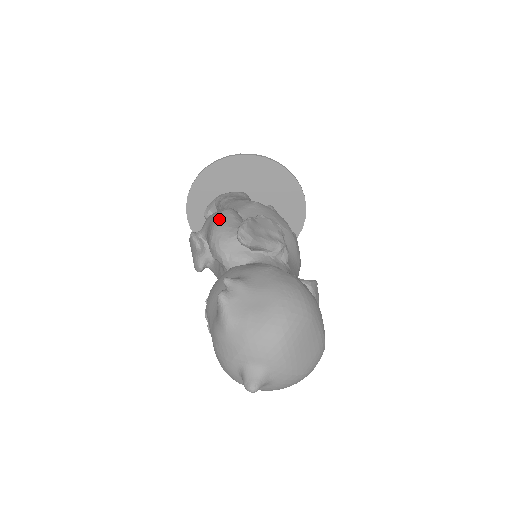
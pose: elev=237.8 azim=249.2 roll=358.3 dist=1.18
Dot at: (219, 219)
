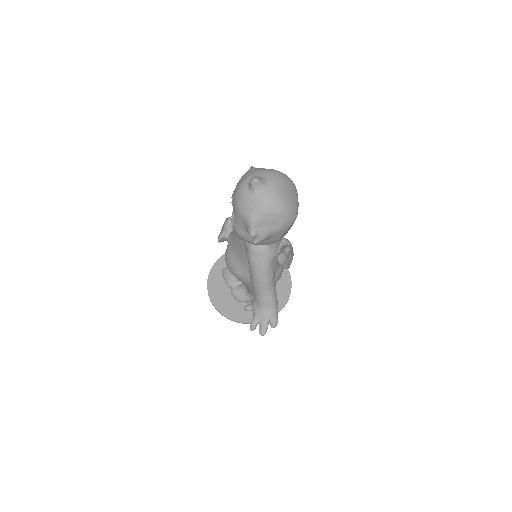
Dot at: occluded
